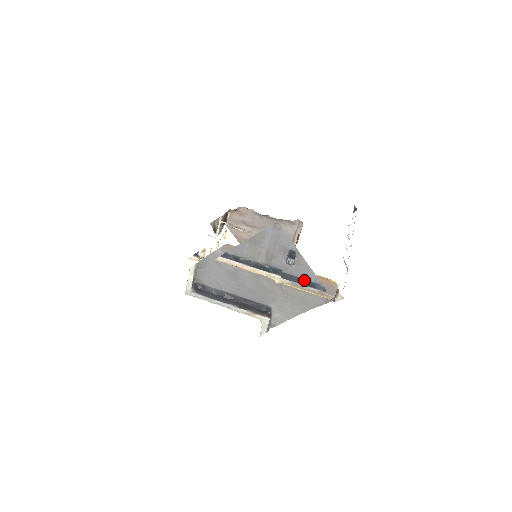
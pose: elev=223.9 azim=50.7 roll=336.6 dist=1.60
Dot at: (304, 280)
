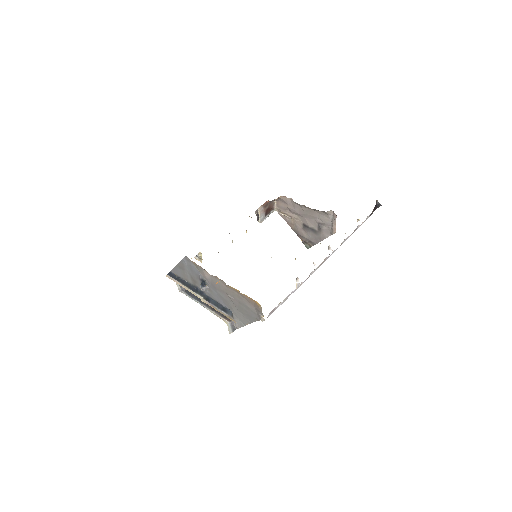
Dot at: (219, 303)
